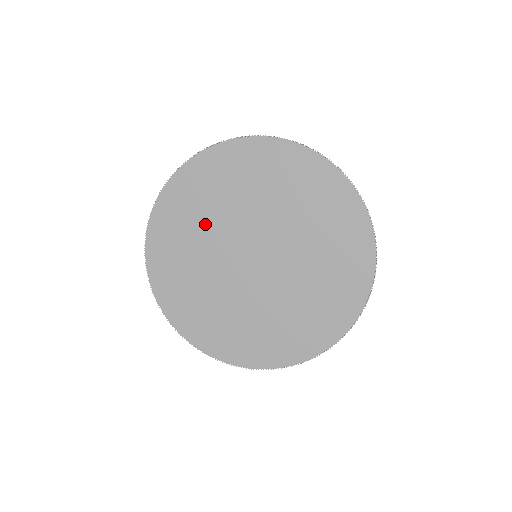
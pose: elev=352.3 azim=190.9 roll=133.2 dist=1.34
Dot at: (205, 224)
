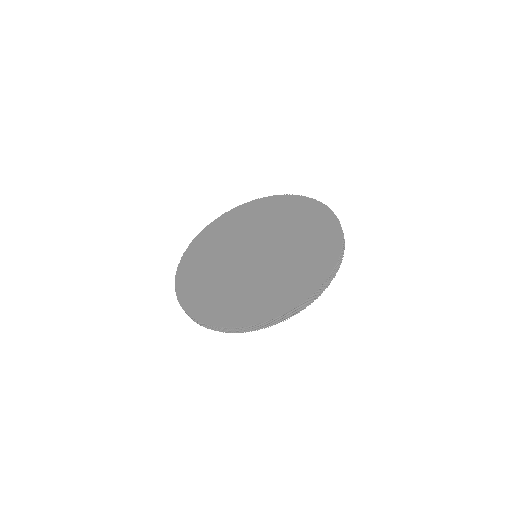
Dot at: (213, 263)
